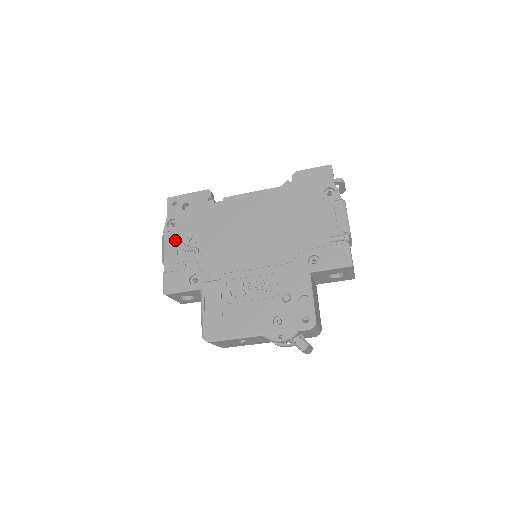
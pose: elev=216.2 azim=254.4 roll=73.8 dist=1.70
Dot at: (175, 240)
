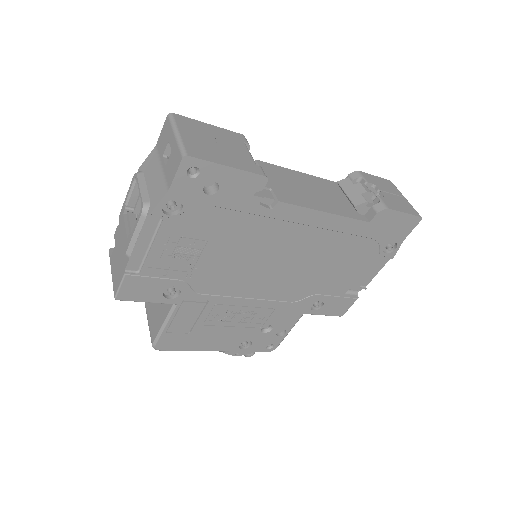
Dot at: (166, 235)
